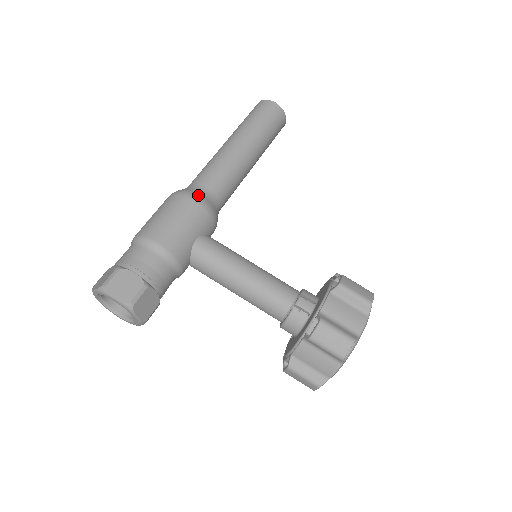
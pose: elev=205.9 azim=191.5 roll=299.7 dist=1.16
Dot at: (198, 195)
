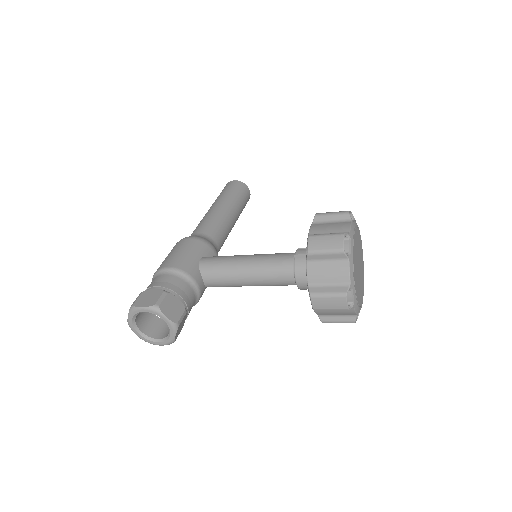
Dot at: (191, 236)
